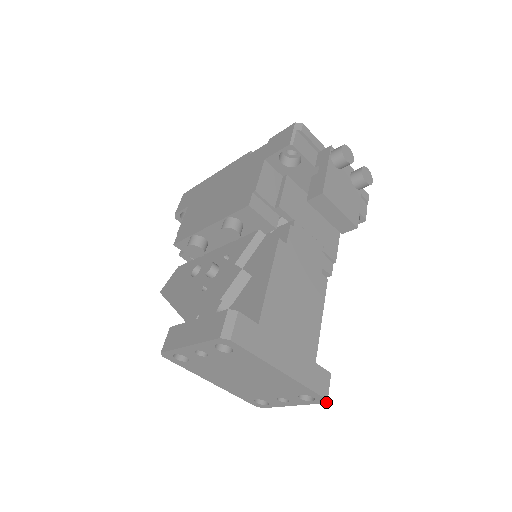
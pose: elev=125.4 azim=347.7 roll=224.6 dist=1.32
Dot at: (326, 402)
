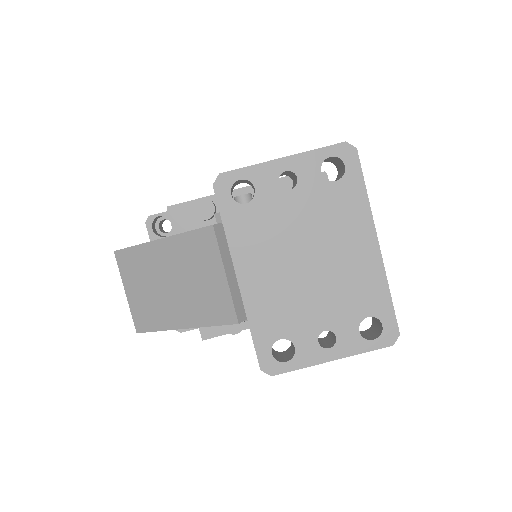
Dot at: (394, 342)
